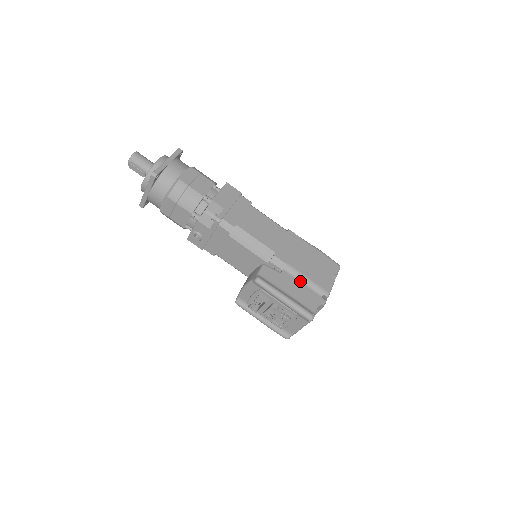
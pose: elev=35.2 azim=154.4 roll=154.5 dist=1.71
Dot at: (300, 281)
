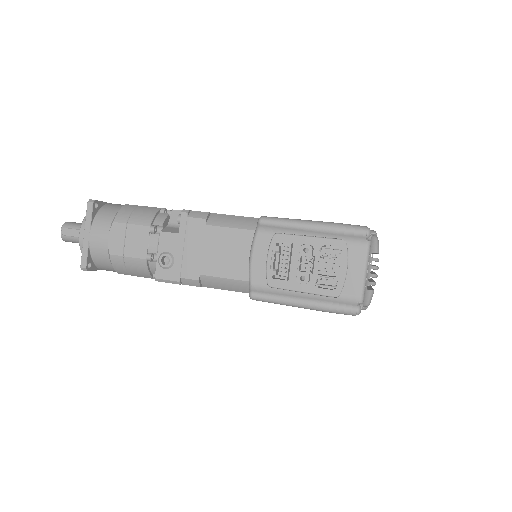
Dot at: occluded
